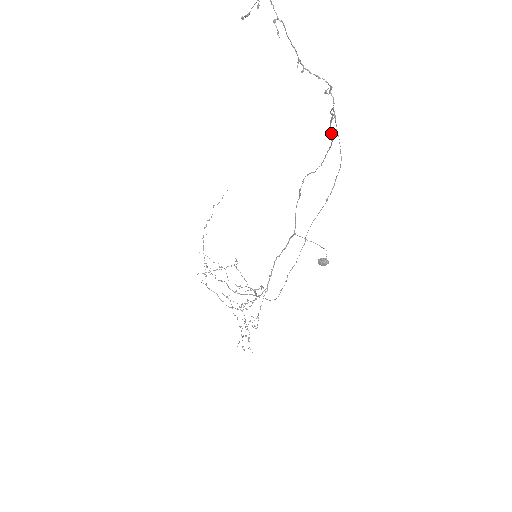
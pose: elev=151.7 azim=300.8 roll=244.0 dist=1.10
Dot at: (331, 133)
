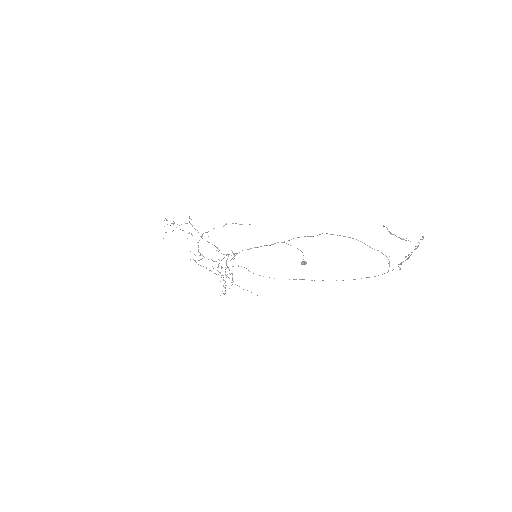
Dot at: occluded
